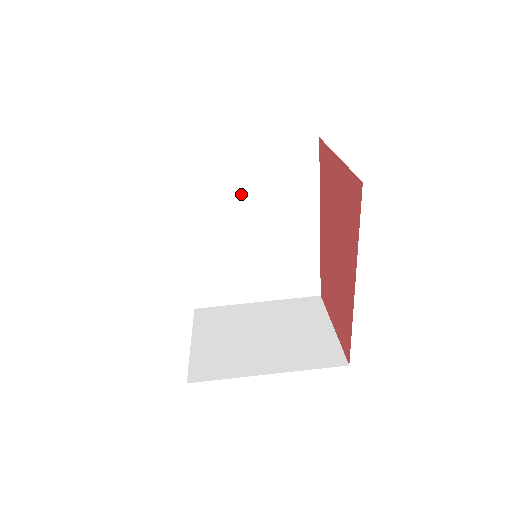
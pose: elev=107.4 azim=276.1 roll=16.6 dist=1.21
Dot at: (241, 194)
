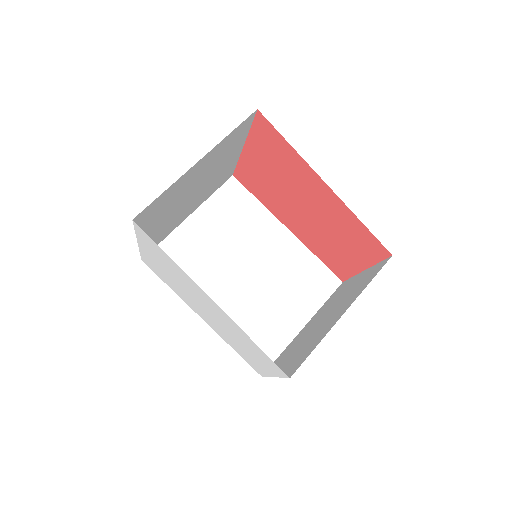
Dot at: (216, 251)
